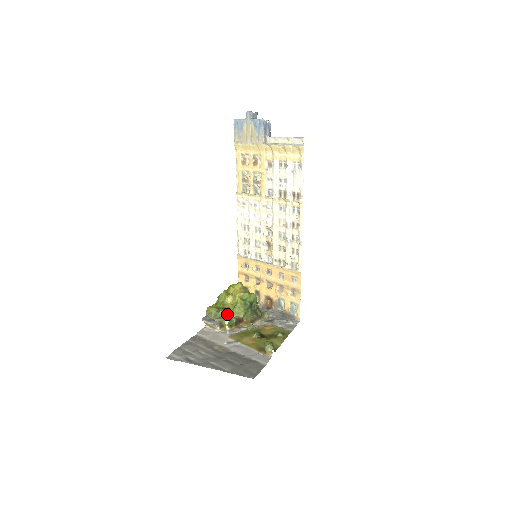
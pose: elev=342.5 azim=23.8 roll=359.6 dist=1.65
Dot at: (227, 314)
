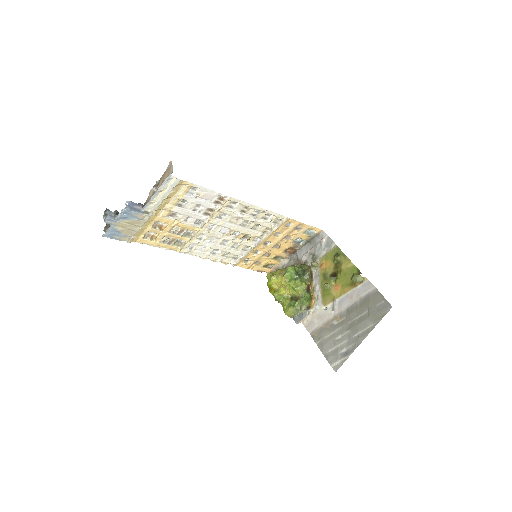
Dot at: (299, 299)
